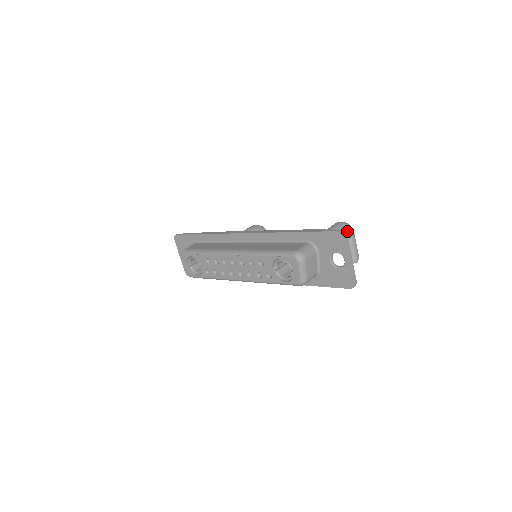
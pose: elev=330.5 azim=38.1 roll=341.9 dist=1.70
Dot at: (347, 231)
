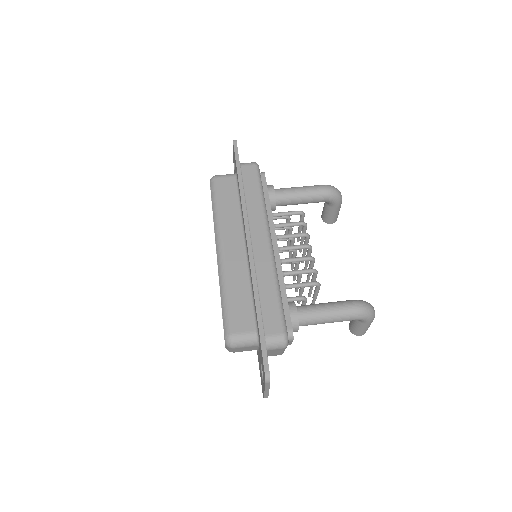
Dot at: (357, 319)
